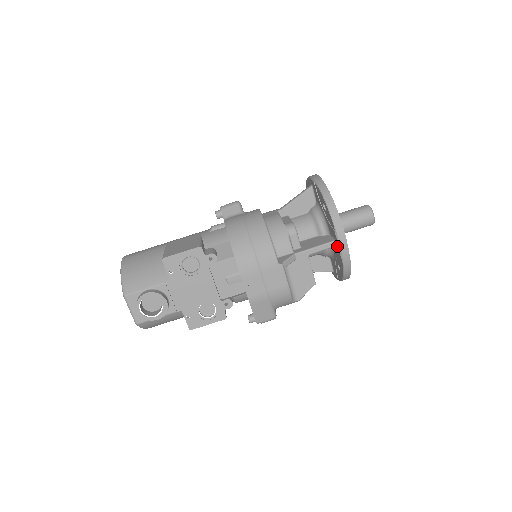
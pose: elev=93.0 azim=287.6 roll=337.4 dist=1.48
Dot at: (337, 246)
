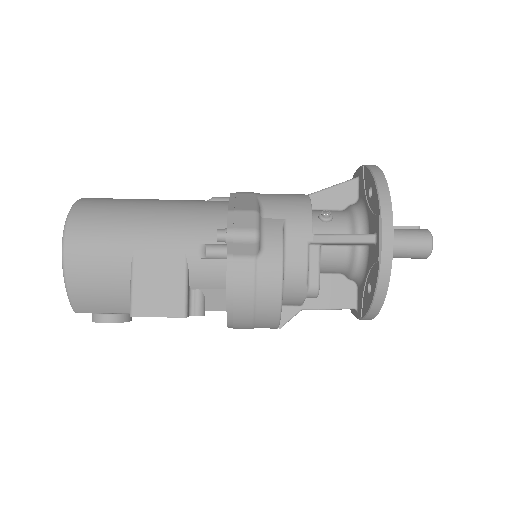
Dot at: (355, 311)
